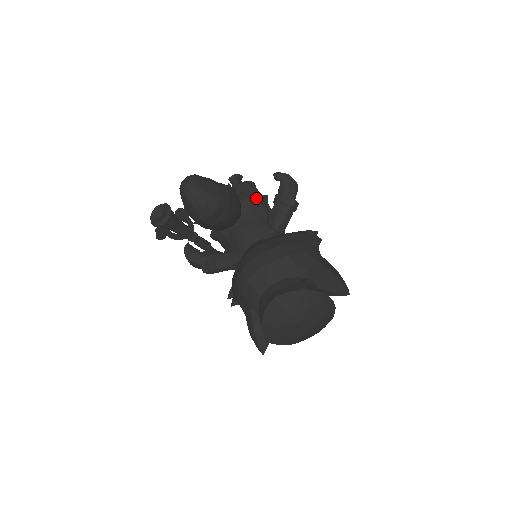
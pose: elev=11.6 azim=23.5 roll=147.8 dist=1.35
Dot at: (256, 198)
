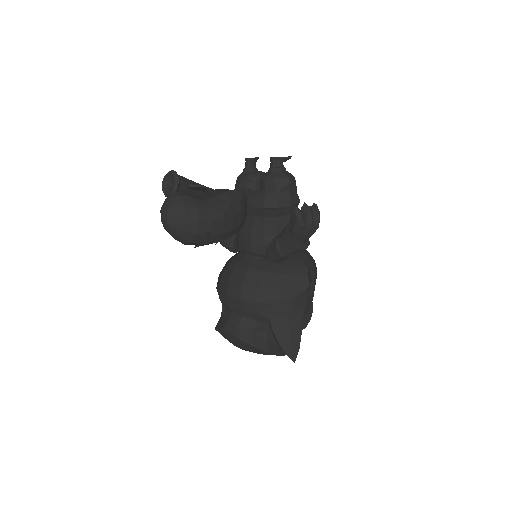
Dot at: (272, 211)
